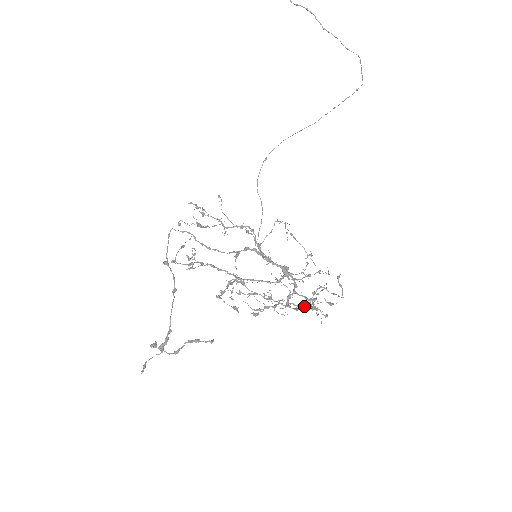
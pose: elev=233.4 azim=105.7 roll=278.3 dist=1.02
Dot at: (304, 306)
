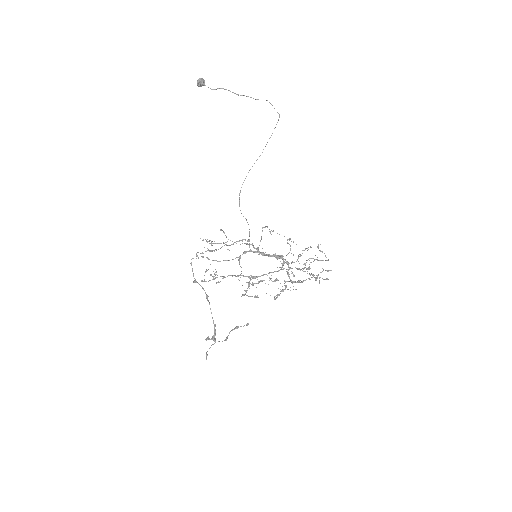
Dot at: (309, 279)
